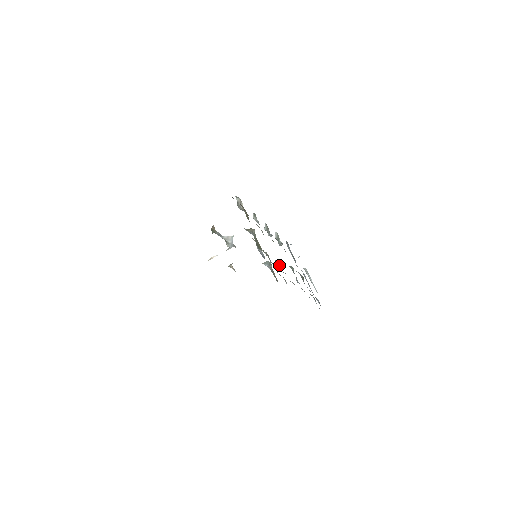
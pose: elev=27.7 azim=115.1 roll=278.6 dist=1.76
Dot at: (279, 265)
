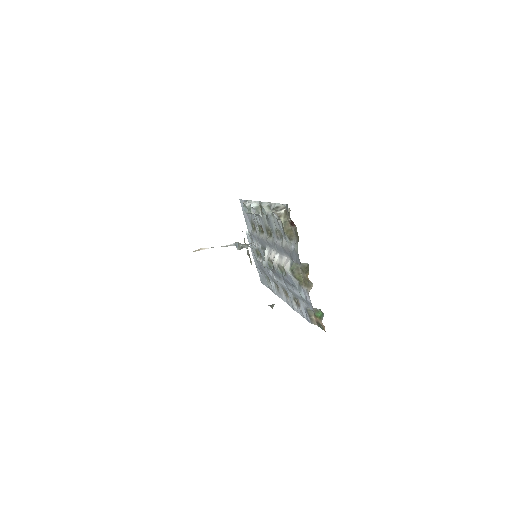
Dot at: (269, 262)
